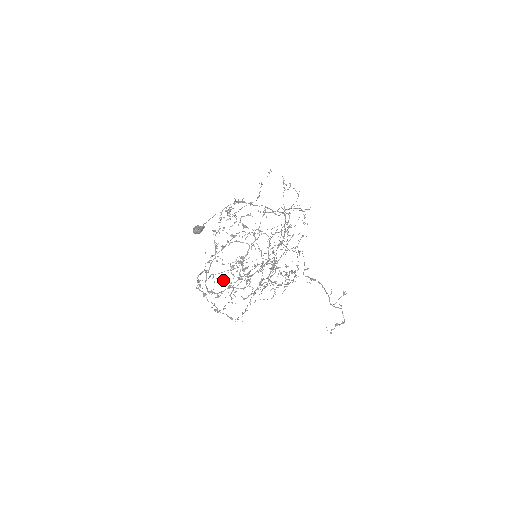
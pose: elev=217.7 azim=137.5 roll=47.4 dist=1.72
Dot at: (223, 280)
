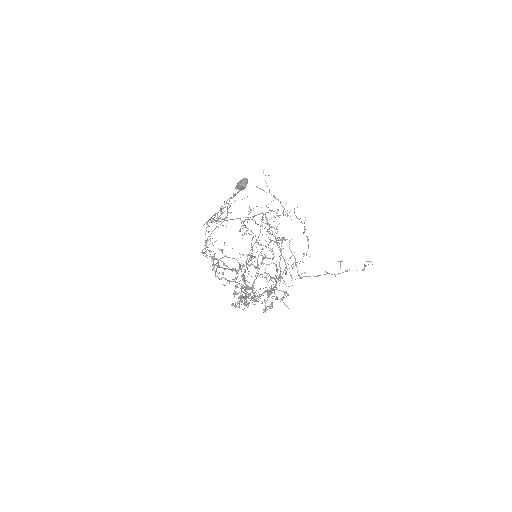
Dot at: (244, 277)
